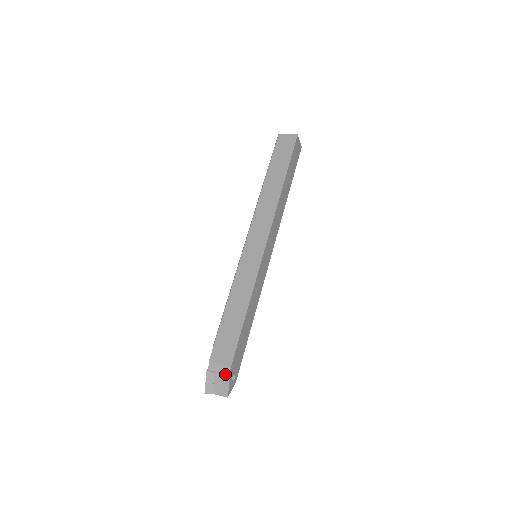
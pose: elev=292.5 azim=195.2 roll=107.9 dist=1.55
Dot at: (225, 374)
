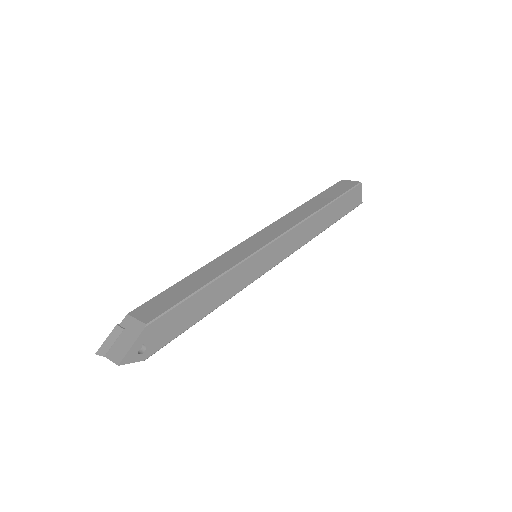
Dot at: (134, 334)
